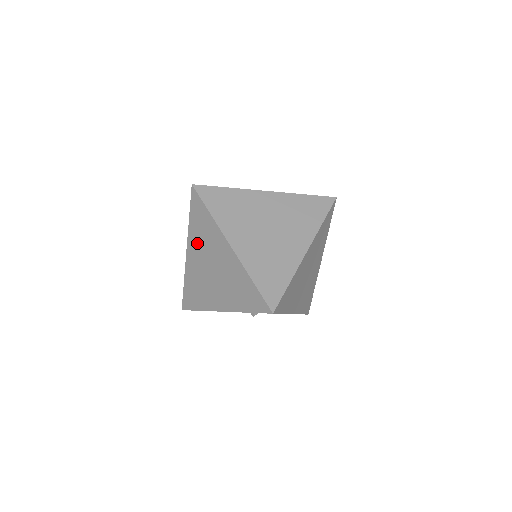
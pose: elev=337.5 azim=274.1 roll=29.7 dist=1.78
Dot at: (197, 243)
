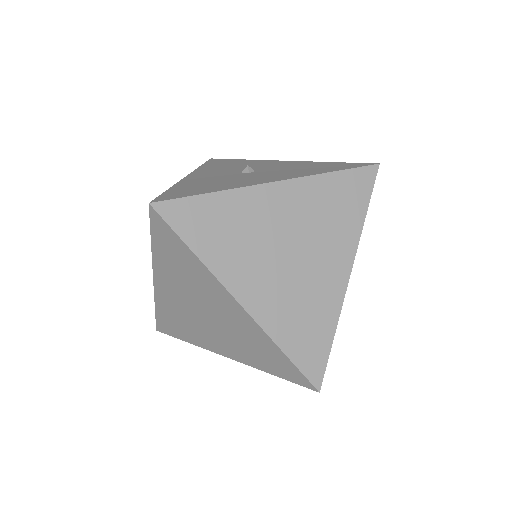
Dot at: (172, 278)
